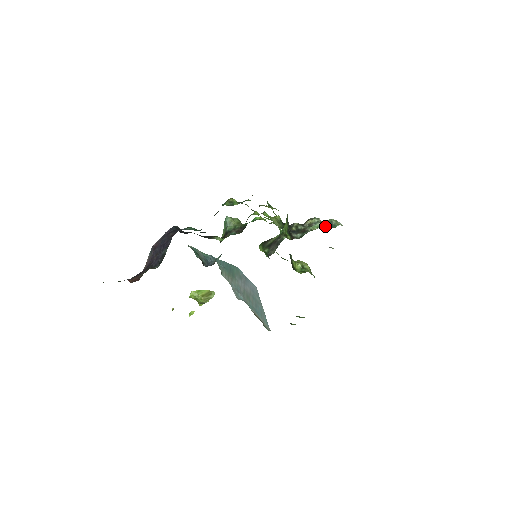
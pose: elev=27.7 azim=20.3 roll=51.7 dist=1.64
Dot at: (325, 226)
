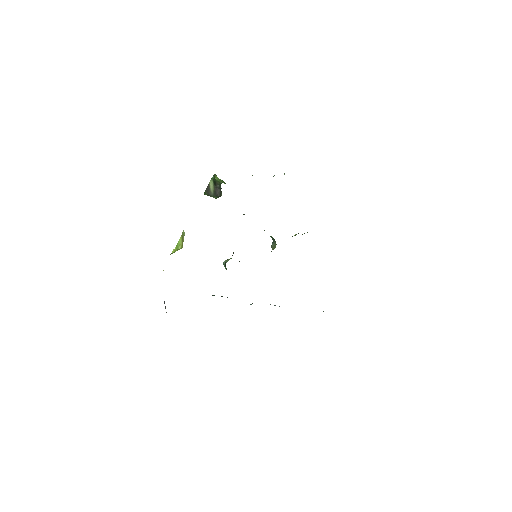
Dot at: occluded
